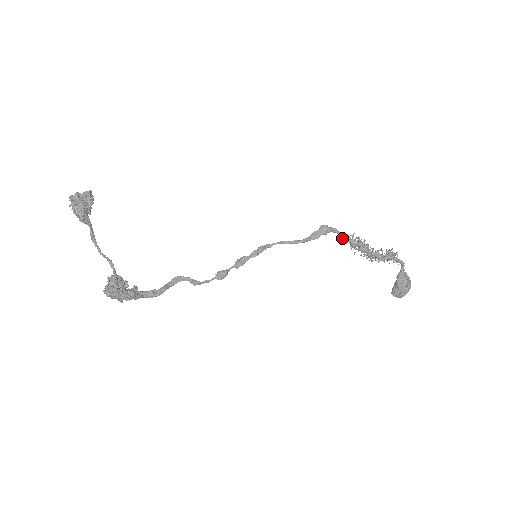
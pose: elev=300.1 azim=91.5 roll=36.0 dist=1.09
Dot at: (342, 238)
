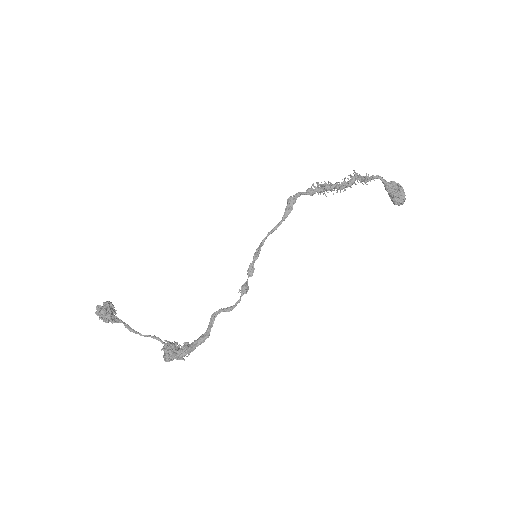
Dot at: (307, 194)
